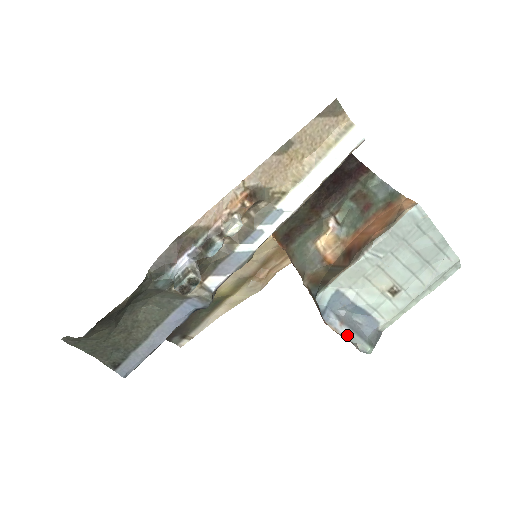
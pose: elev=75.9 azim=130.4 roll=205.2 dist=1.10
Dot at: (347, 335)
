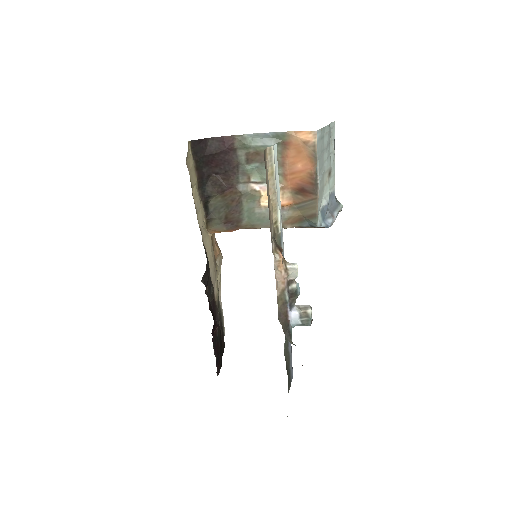
Dot at: occluded
